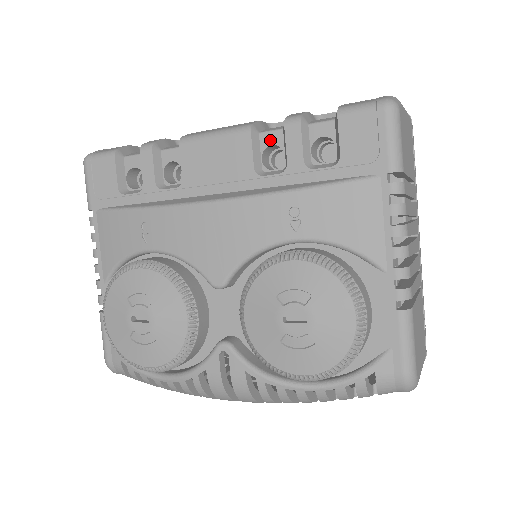
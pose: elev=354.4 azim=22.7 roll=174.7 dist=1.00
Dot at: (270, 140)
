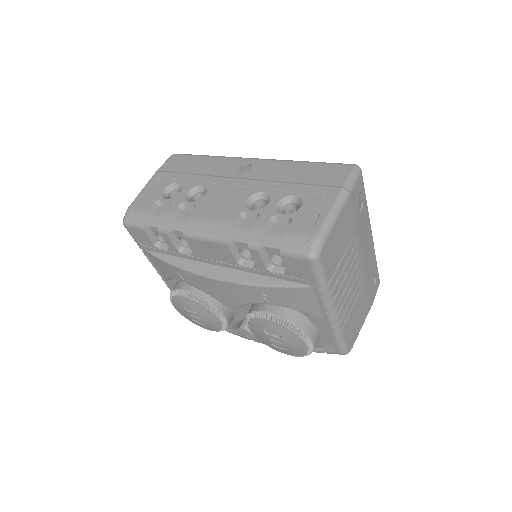
Dot at: (242, 246)
